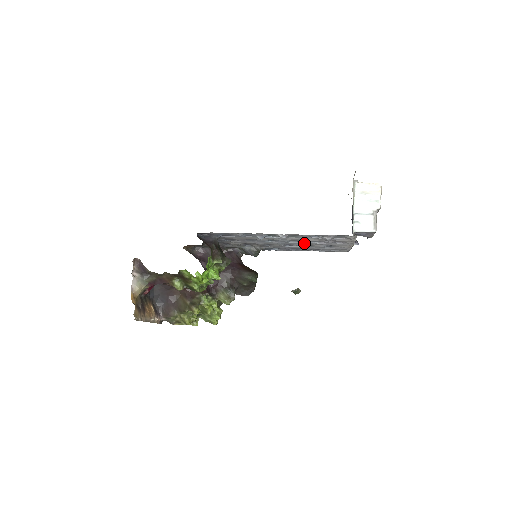
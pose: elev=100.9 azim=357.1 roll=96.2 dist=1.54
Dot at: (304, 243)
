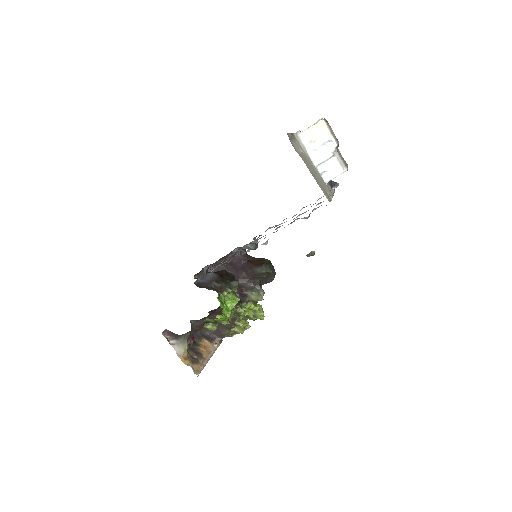
Dot at: occluded
